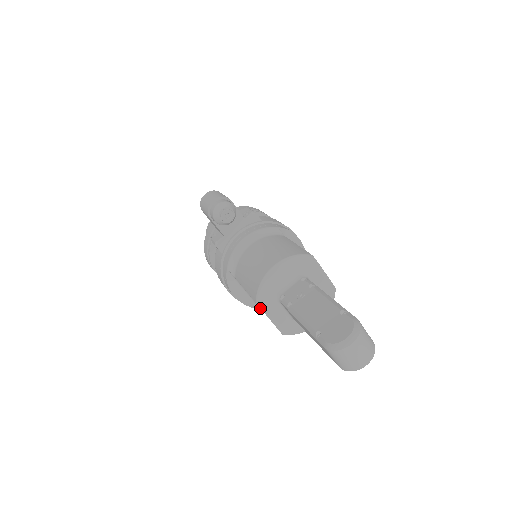
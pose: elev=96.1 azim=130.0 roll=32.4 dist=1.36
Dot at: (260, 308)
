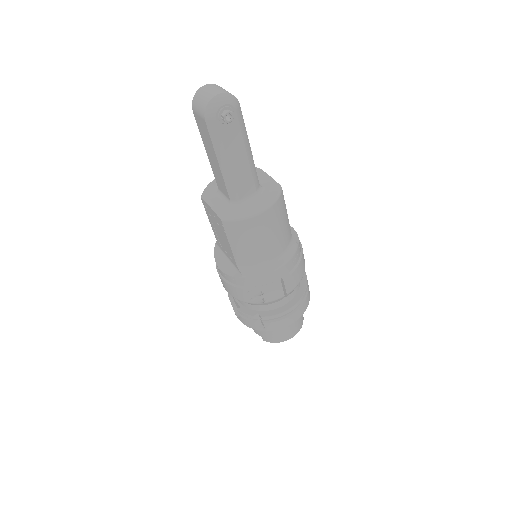
Dot at: (241, 273)
